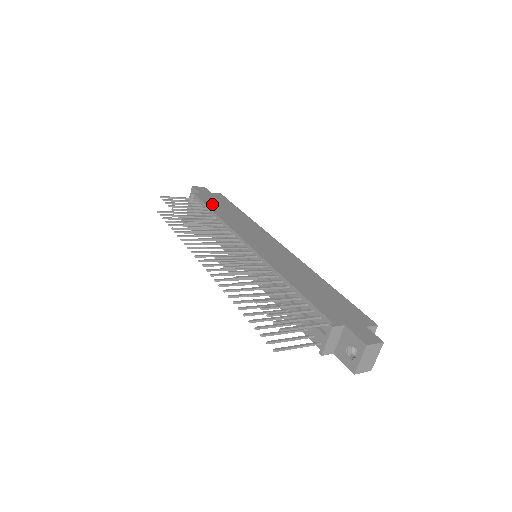
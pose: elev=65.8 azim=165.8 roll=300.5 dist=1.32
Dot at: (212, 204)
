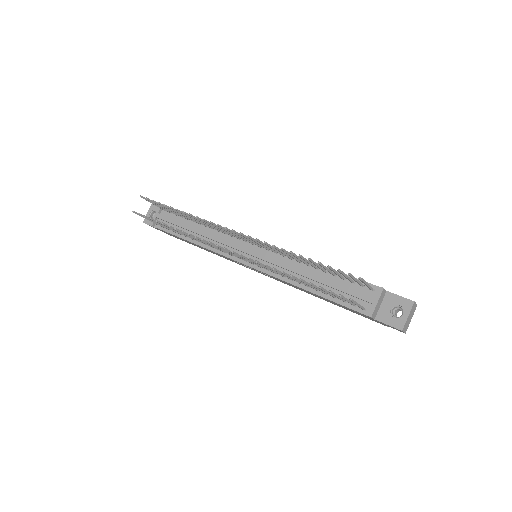
Dot at: occluded
